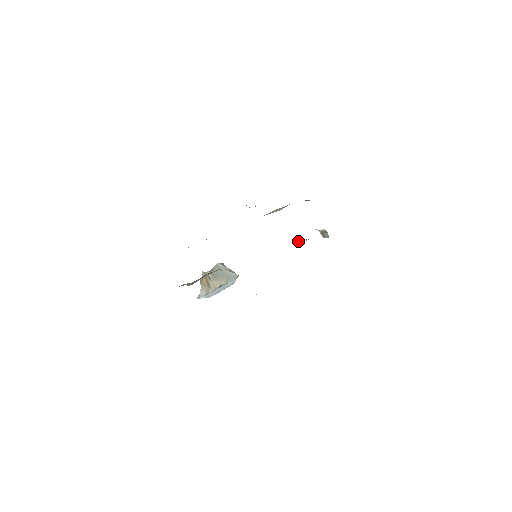
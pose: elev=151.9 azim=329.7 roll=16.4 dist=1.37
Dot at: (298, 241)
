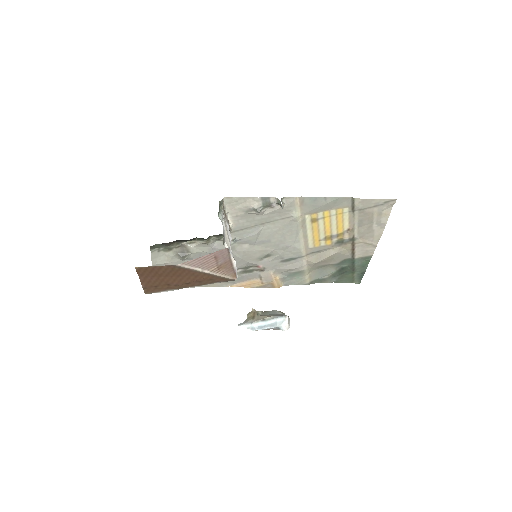
Dot at: (256, 213)
